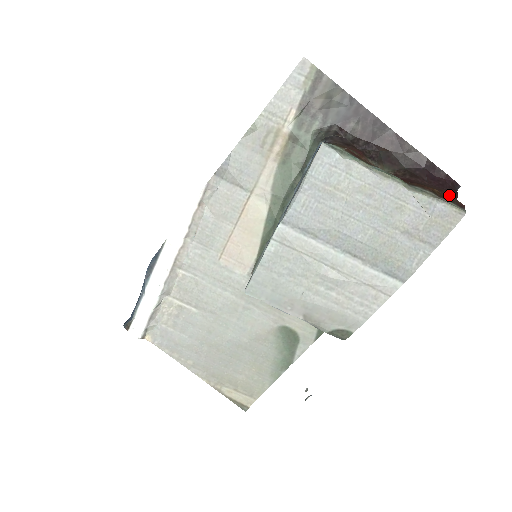
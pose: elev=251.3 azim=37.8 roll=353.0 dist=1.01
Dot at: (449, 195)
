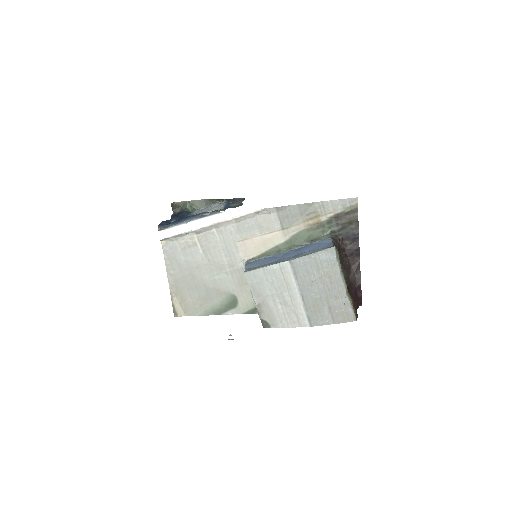
Dot at: occluded
